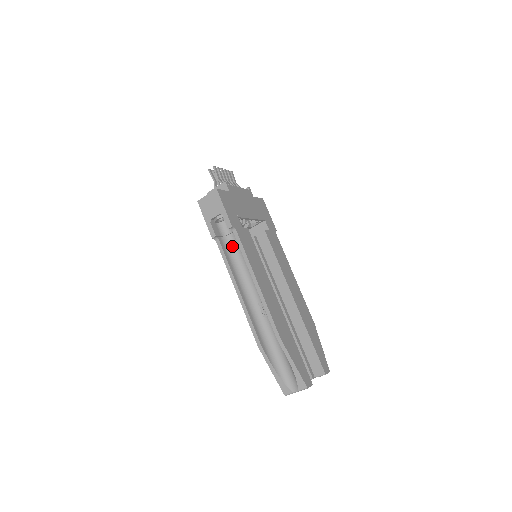
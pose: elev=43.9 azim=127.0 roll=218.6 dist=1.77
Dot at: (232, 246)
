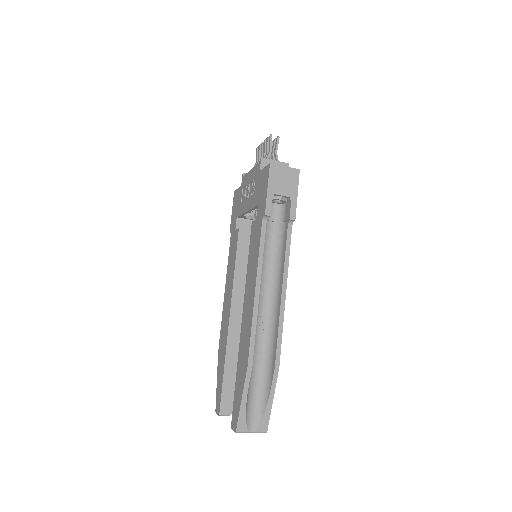
Dot at: (266, 235)
